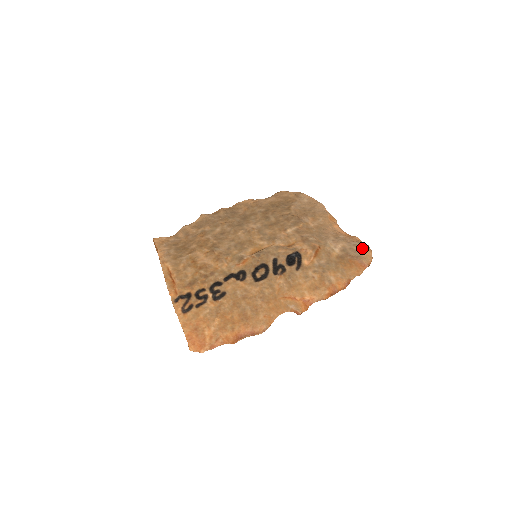
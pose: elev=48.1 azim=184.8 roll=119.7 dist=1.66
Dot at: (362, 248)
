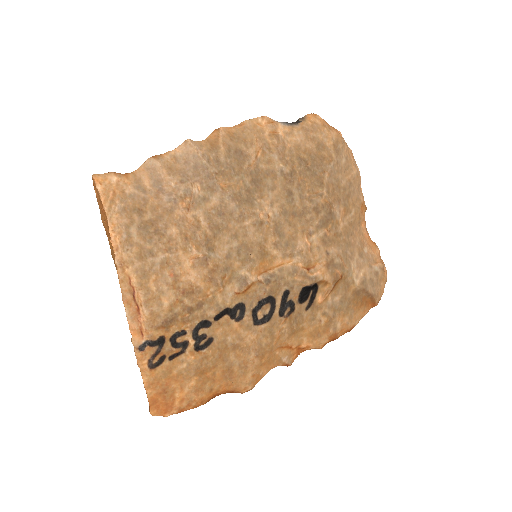
Dot at: (381, 278)
